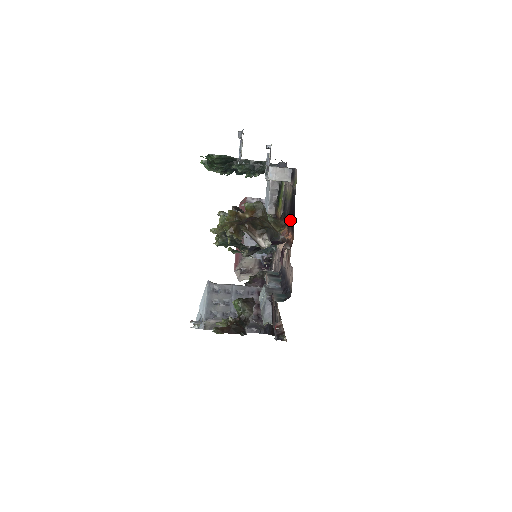
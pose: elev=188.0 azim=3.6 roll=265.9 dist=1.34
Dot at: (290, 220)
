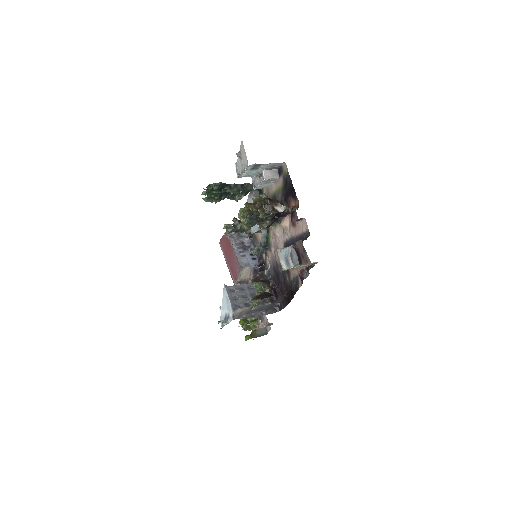
Dot at: (289, 196)
